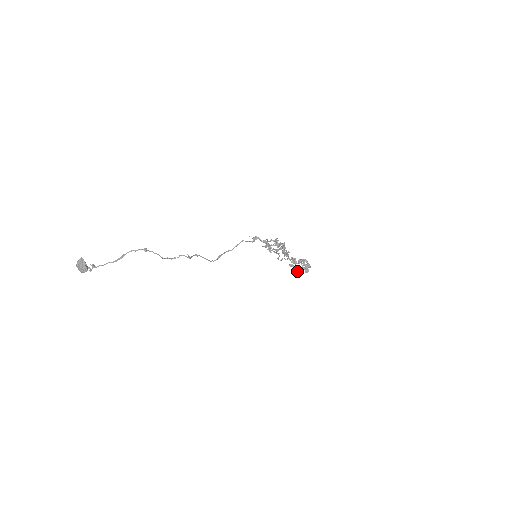
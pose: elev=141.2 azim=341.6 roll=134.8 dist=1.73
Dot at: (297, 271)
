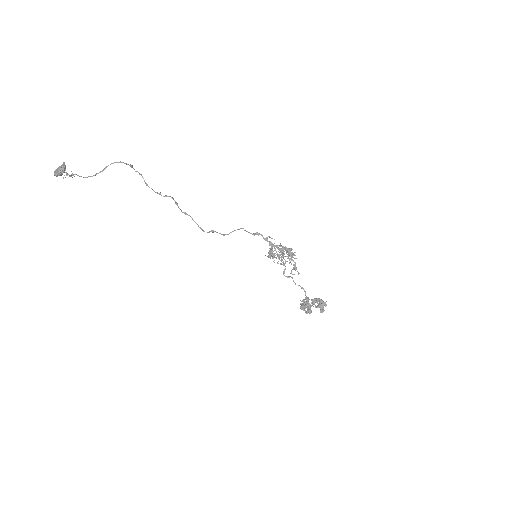
Dot at: (309, 309)
